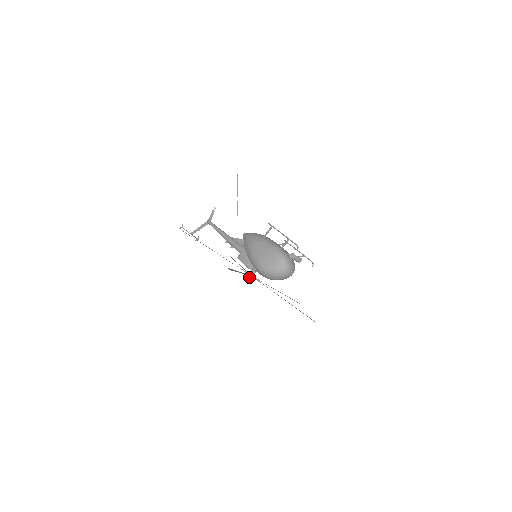
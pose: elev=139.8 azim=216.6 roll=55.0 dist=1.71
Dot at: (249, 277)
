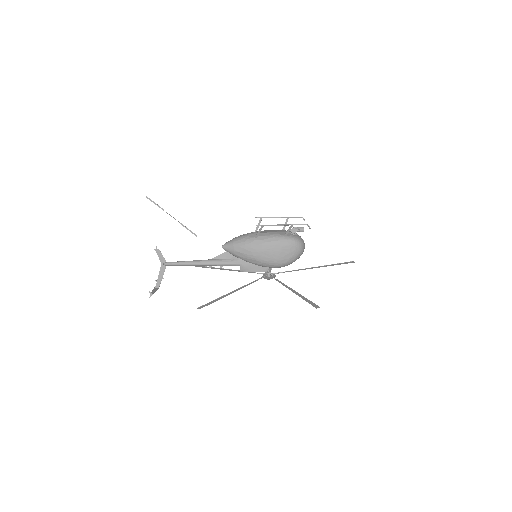
Dot at: occluded
